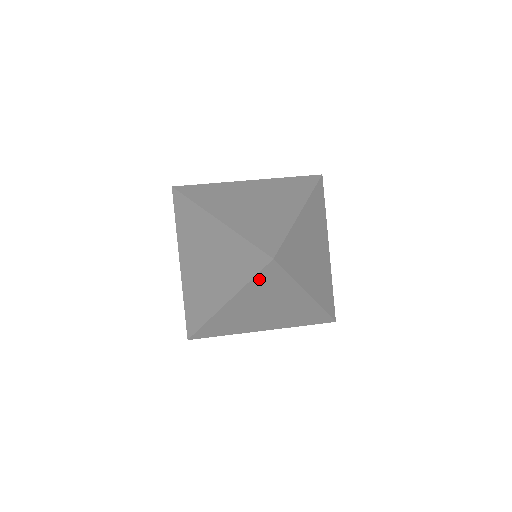
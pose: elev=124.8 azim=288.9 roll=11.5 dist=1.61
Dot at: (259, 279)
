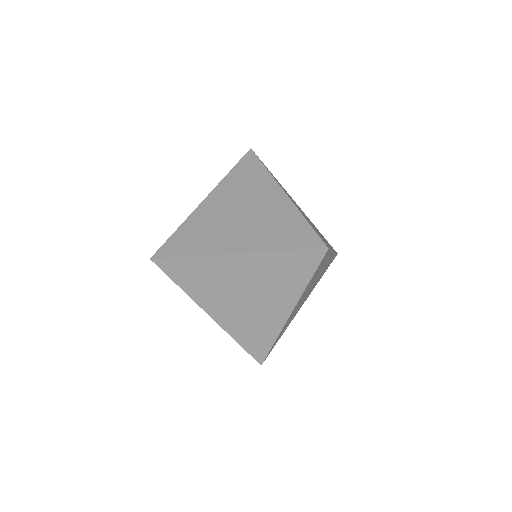
Dot at: (238, 169)
